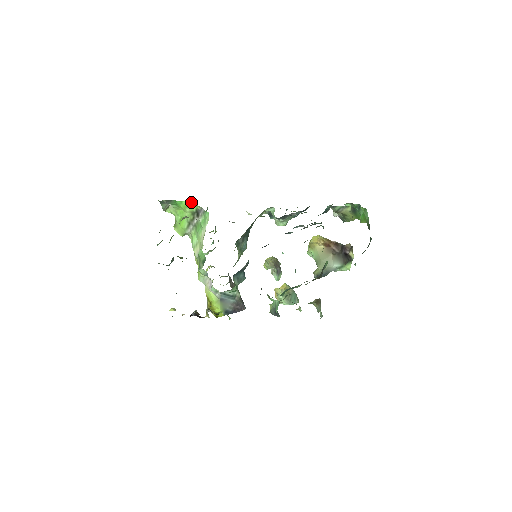
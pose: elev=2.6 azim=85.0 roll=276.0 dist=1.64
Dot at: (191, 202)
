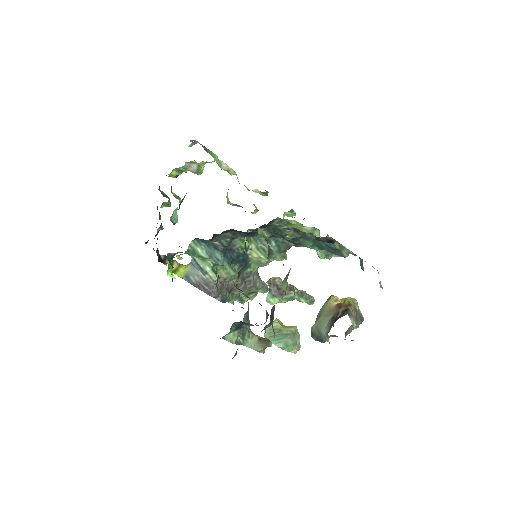
Dot at: occluded
